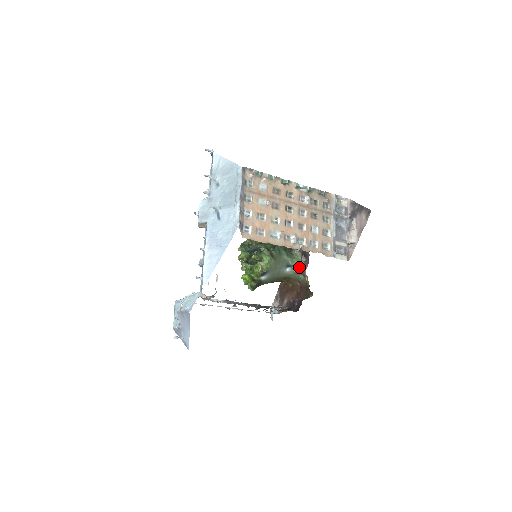
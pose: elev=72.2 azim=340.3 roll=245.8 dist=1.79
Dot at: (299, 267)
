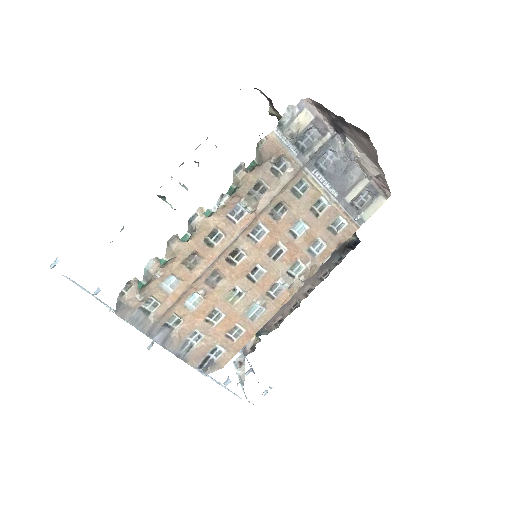
Dot at: occluded
